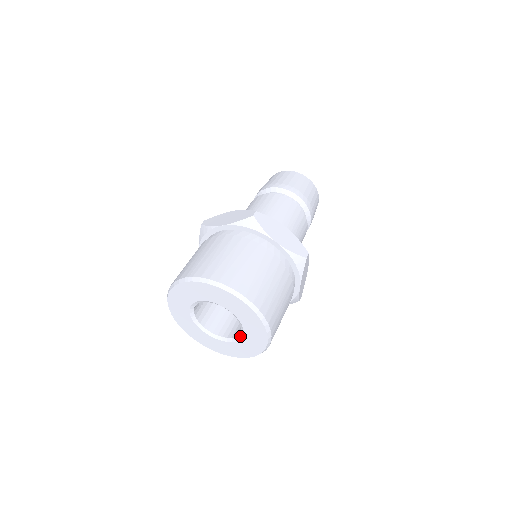
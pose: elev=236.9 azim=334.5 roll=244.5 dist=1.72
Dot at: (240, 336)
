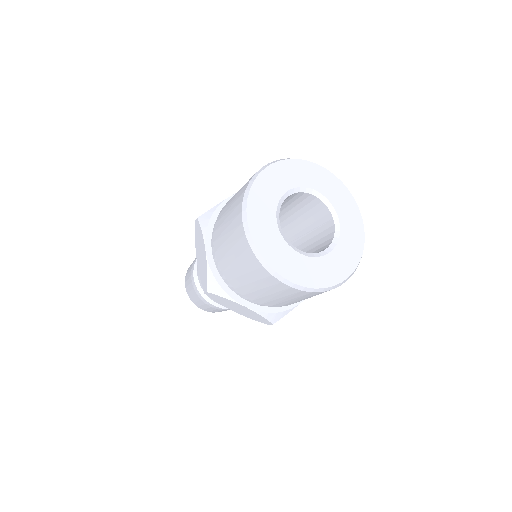
Dot at: (337, 233)
